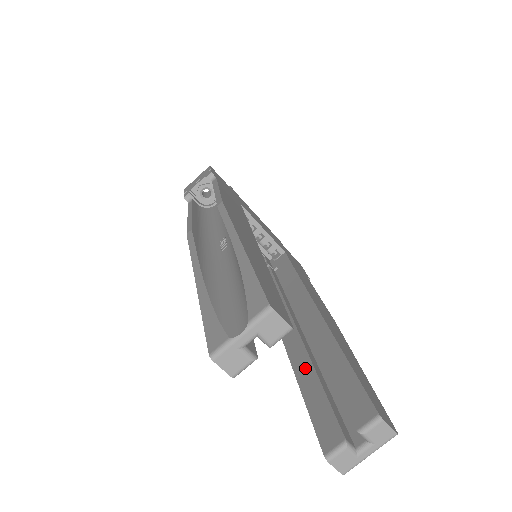
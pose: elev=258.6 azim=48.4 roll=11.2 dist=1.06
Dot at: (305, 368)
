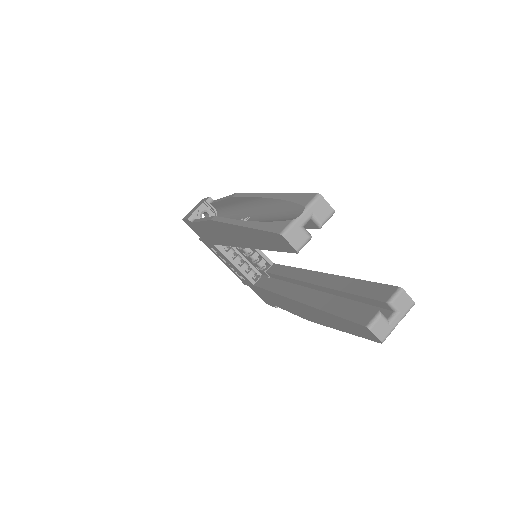
Dot at: (326, 301)
